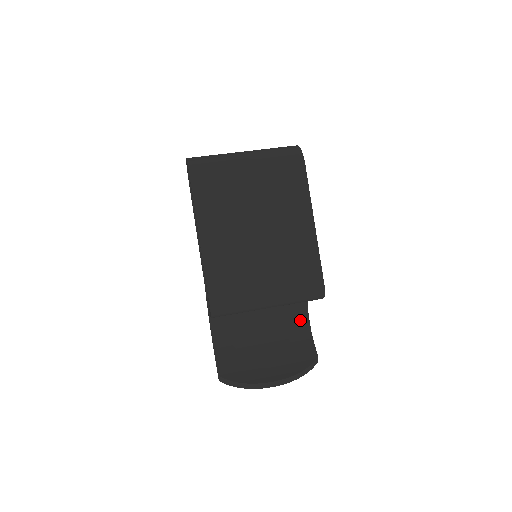
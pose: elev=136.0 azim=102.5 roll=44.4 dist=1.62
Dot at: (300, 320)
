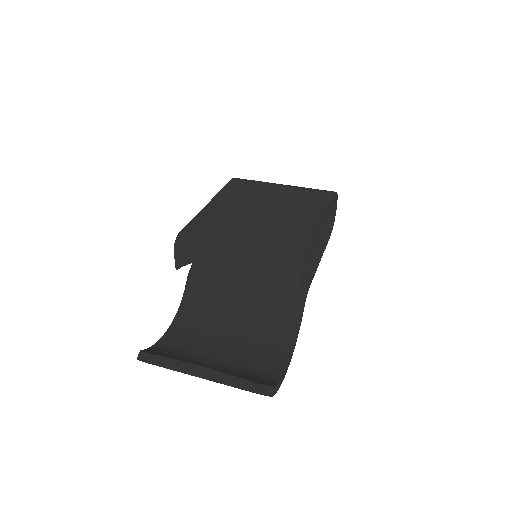
Dot at: (276, 357)
